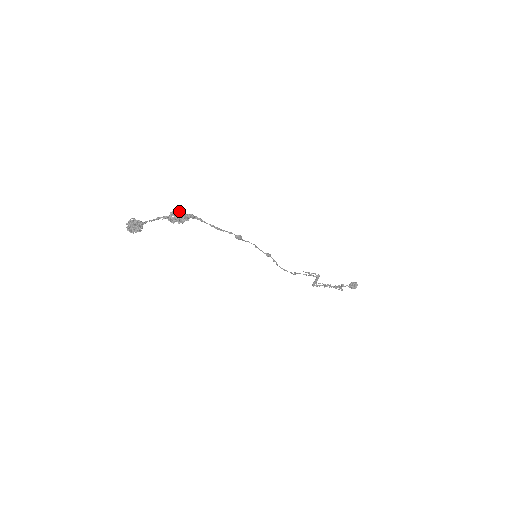
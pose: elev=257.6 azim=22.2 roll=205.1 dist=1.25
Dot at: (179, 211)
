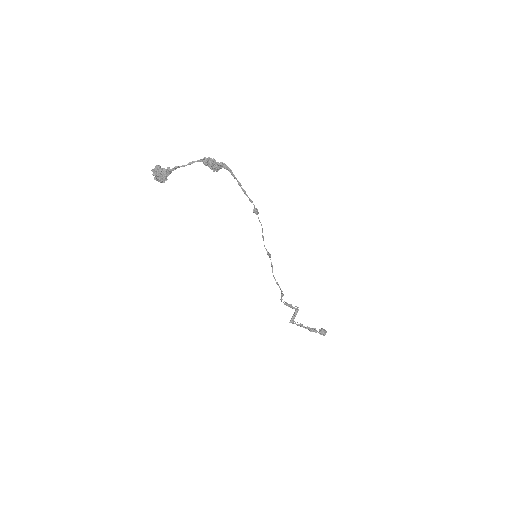
Dot at: occluded
